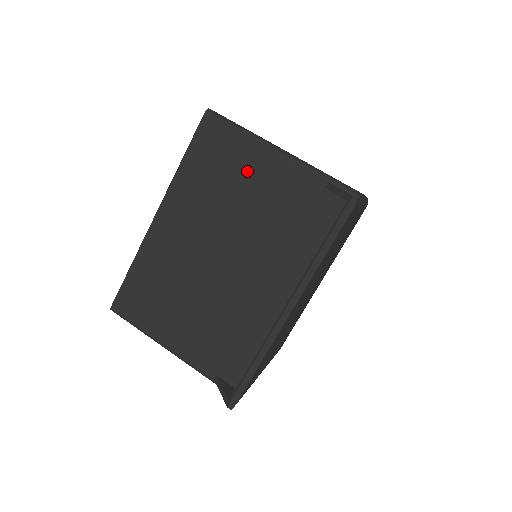
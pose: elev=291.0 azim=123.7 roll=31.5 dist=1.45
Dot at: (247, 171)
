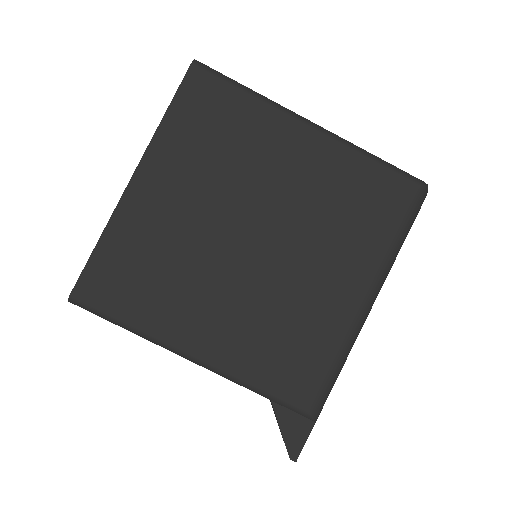
Dot at: occluded
